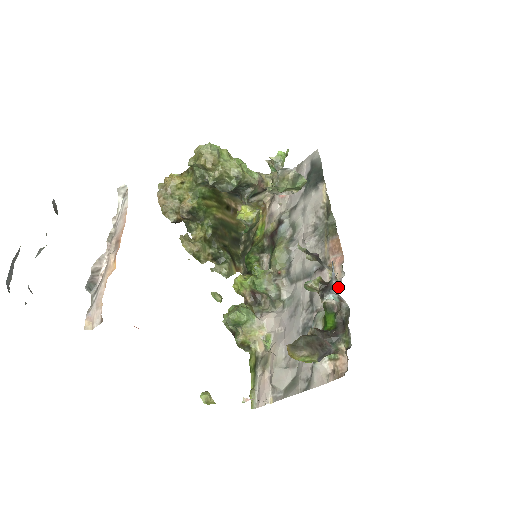
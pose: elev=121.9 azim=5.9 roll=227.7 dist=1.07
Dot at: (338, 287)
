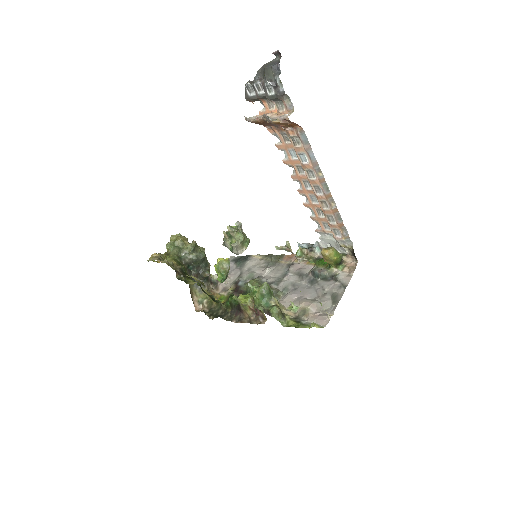
Dot at: (315, 244)
